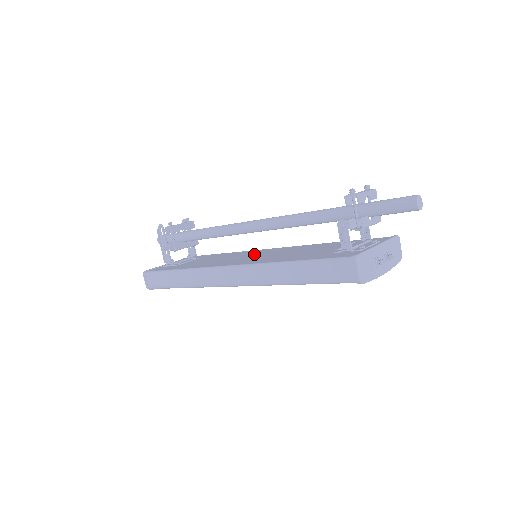
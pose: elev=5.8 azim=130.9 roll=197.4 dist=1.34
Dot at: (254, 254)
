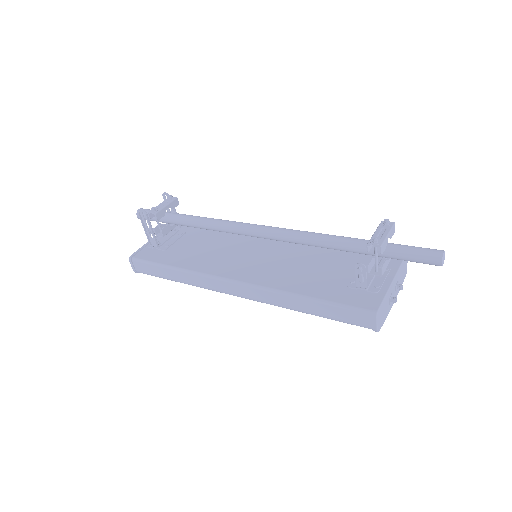
Dot at: (252, 249)
